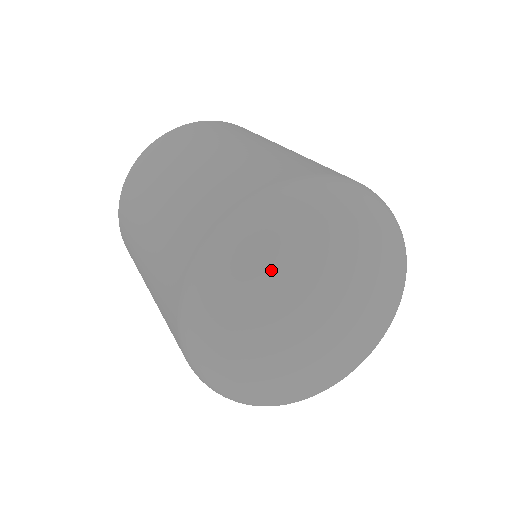
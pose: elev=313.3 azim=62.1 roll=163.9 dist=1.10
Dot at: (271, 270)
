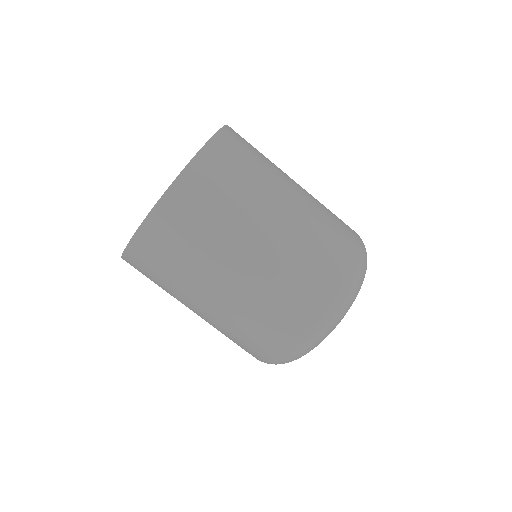
Dot at: occluded
